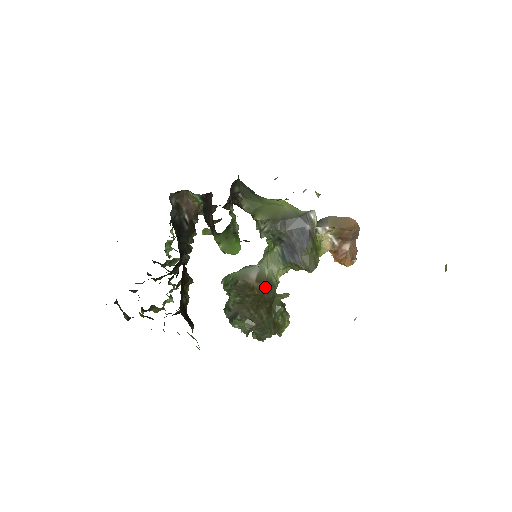
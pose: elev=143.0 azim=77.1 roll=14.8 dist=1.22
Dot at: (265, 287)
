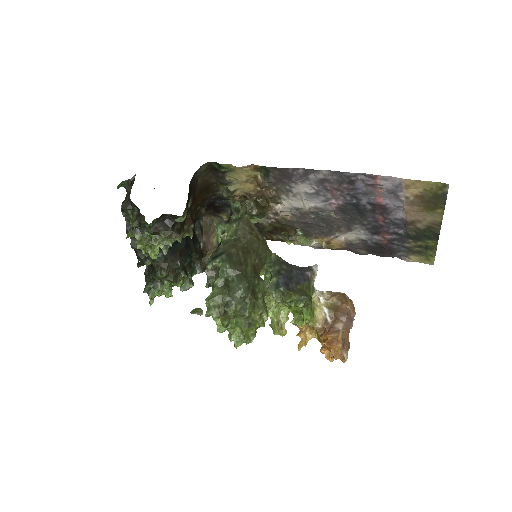
Dot at: (262, 241)
